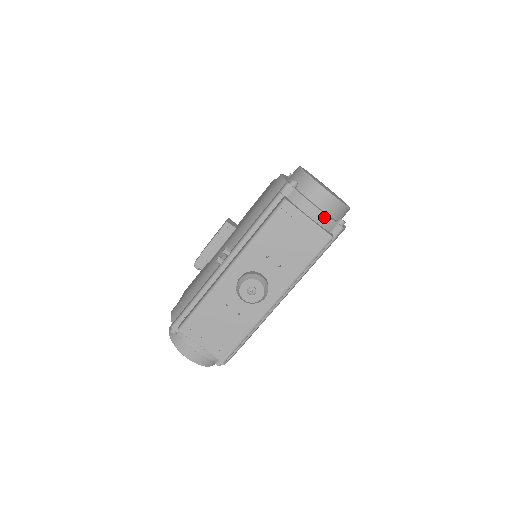
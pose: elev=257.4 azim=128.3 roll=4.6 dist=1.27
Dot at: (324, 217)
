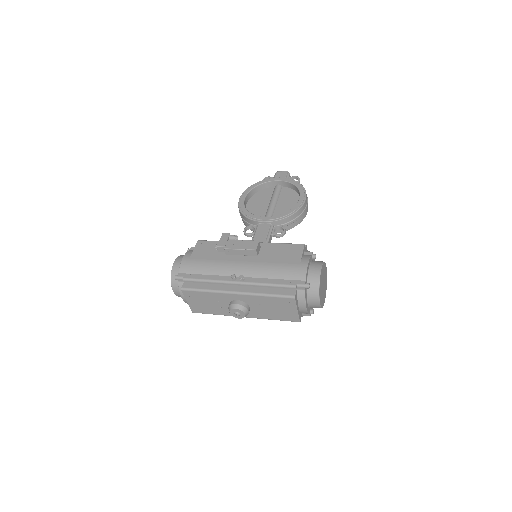
Dot at: (305, 311)
